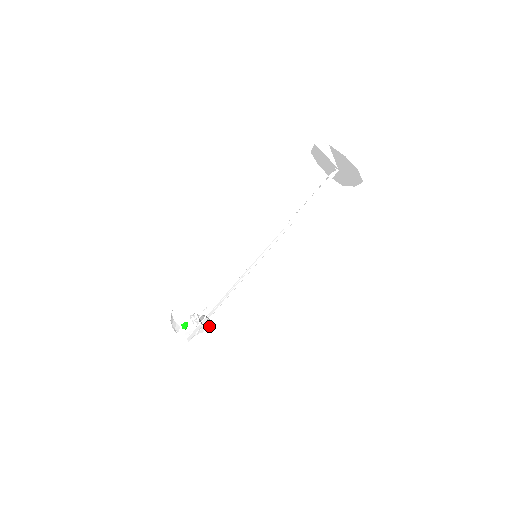
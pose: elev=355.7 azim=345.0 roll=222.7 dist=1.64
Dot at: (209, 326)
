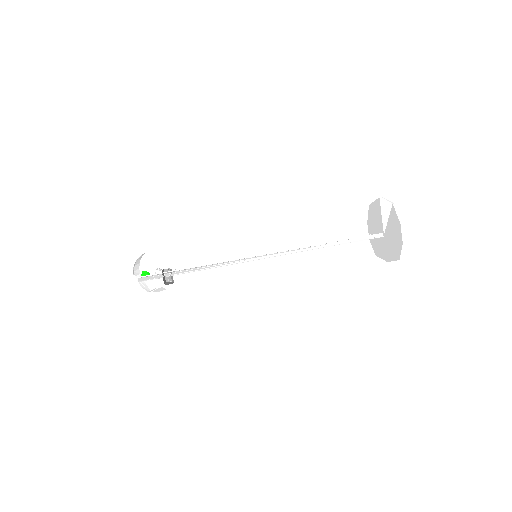
Dot at: (167, 282)
